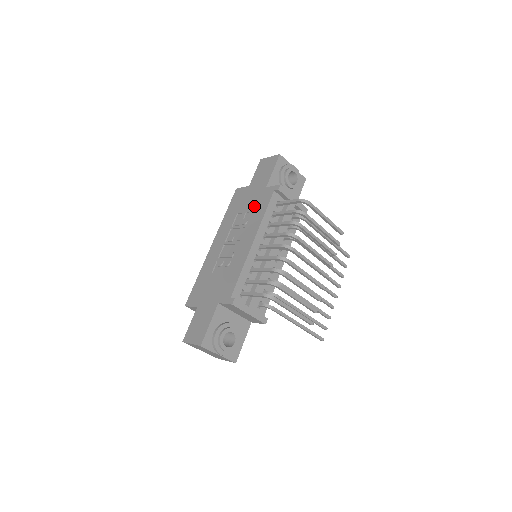
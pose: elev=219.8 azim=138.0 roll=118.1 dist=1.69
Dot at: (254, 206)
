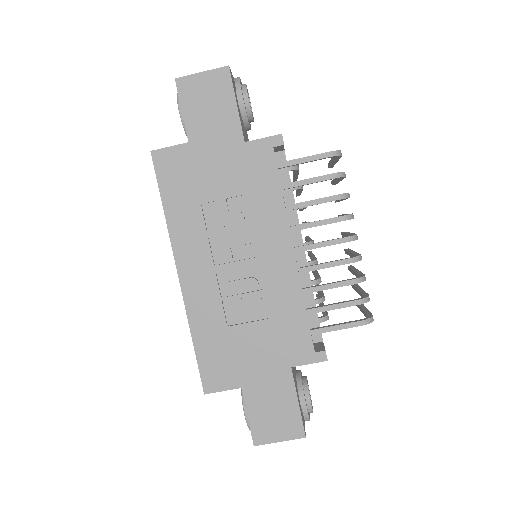
Dot at: (242, 184)
